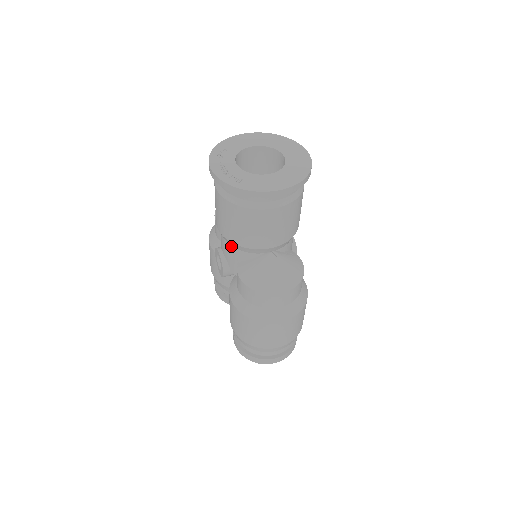
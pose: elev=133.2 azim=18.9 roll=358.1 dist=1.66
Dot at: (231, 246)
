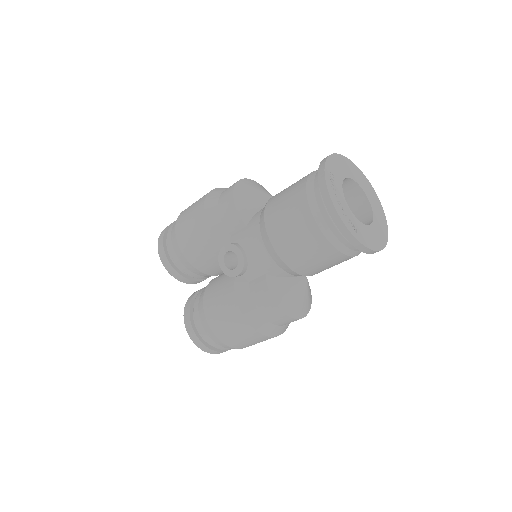
Dot at: (273, 261)
